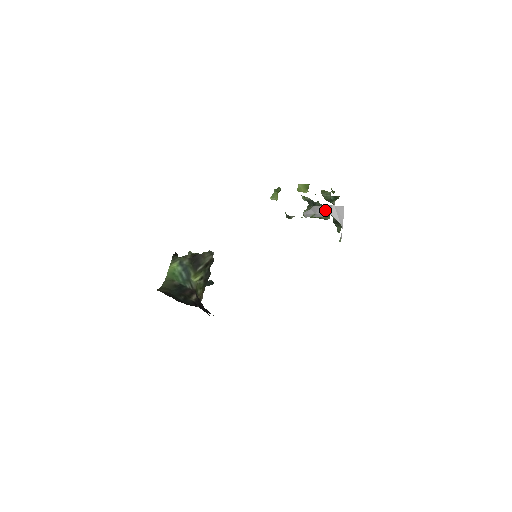
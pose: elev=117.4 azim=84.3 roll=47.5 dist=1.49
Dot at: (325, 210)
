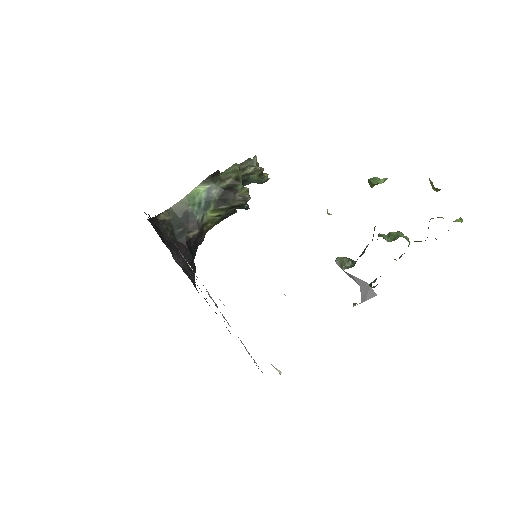
Dot at: (355, 280)
